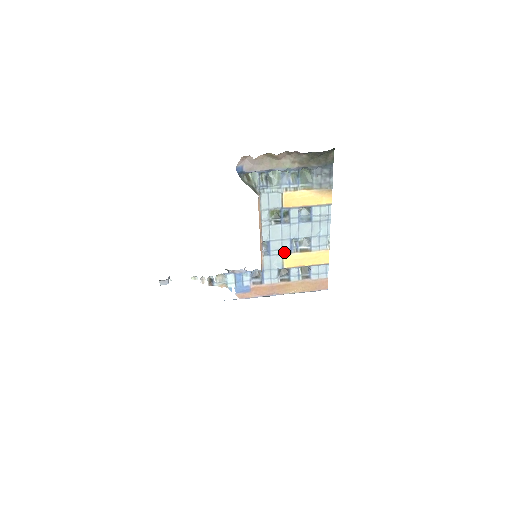
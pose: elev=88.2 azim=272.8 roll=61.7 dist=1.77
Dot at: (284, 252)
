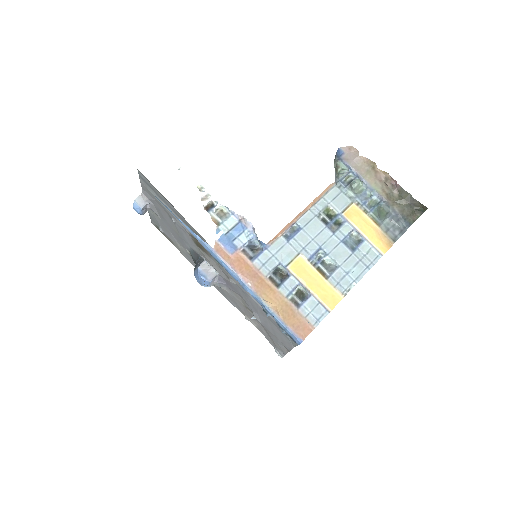
Dot at: (303, 252)
